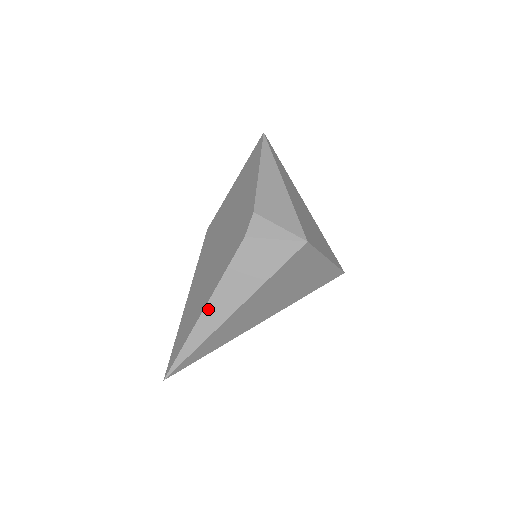
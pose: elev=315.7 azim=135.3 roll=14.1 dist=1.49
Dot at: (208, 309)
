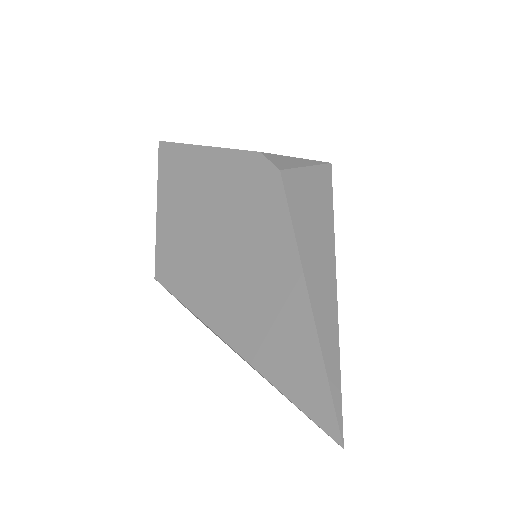
Dot at: (310, 279)
